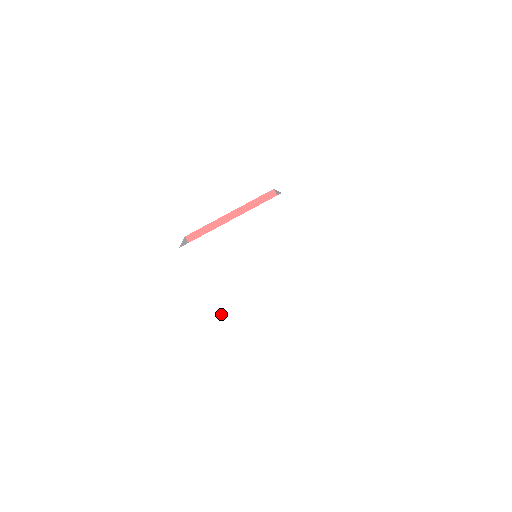
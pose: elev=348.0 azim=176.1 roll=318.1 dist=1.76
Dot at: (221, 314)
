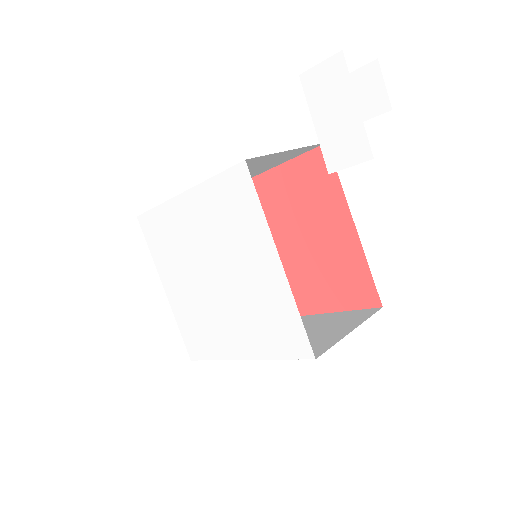
Dot at: (181, 325)
